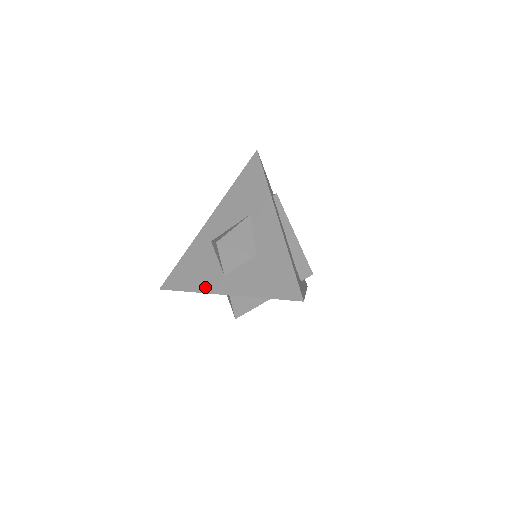
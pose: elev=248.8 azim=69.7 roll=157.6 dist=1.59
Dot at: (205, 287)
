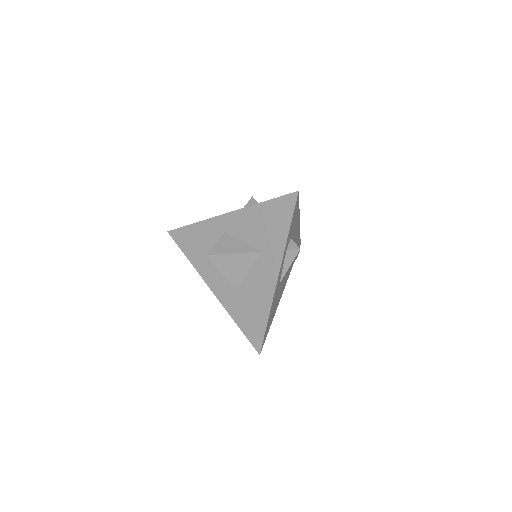
Dot at: occluded
